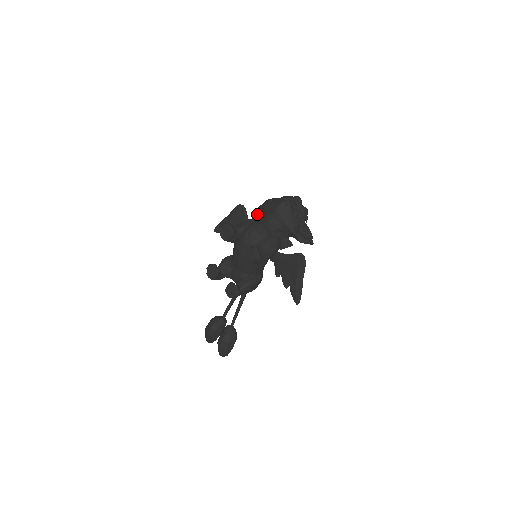
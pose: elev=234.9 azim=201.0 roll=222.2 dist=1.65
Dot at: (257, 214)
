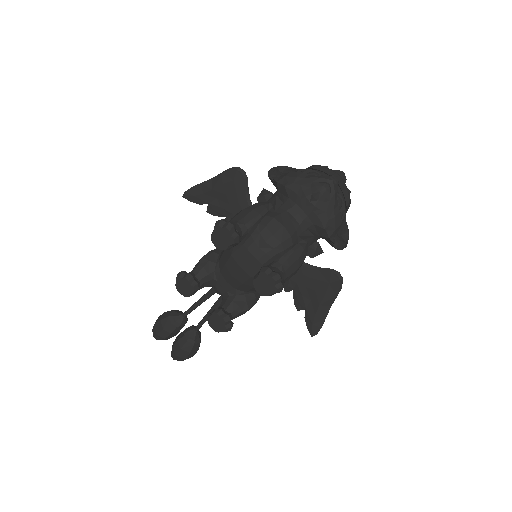
Dot at: (267, 190)
